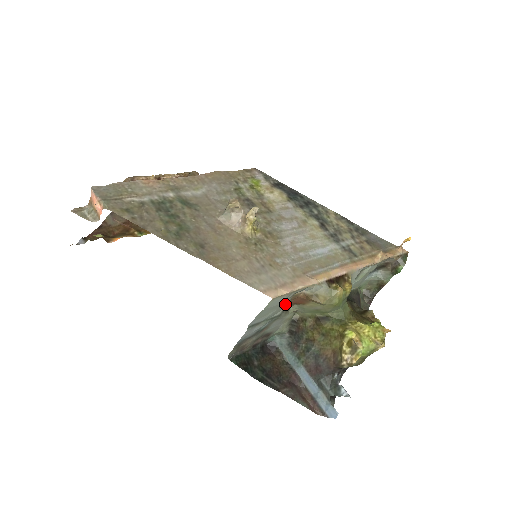
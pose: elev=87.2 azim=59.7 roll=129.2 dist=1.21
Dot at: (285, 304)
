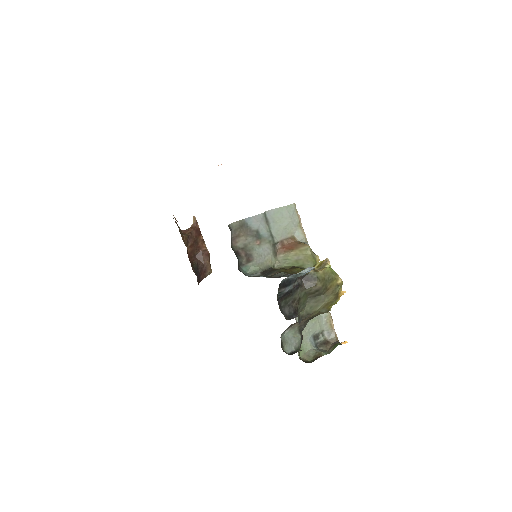
Dot at: (285, 236)
